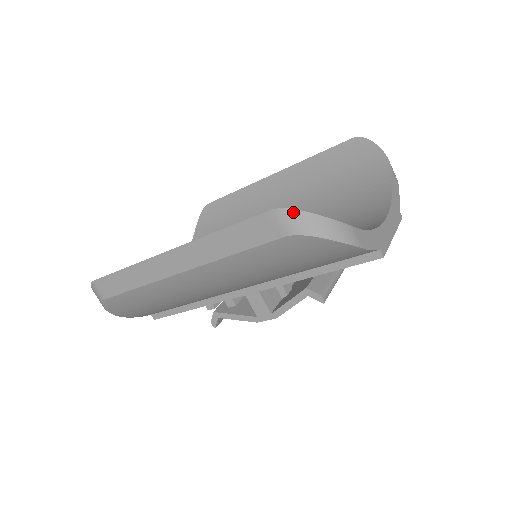
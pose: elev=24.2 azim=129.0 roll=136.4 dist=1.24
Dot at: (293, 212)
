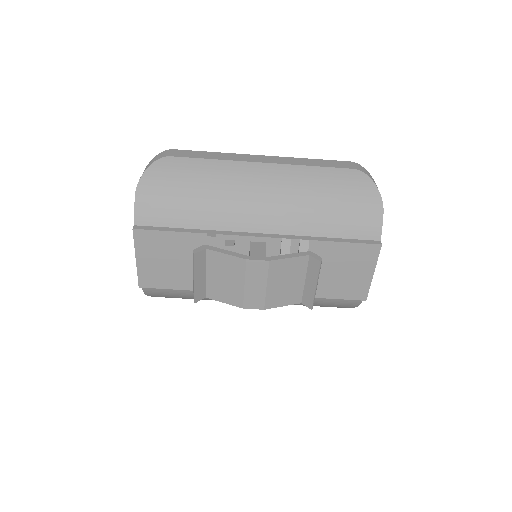
Dot at: (362, 167)
